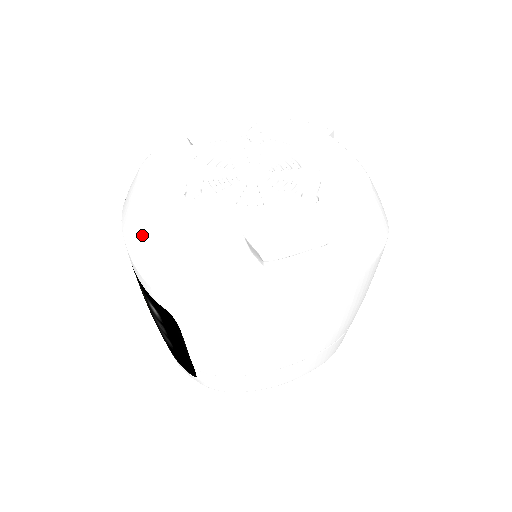
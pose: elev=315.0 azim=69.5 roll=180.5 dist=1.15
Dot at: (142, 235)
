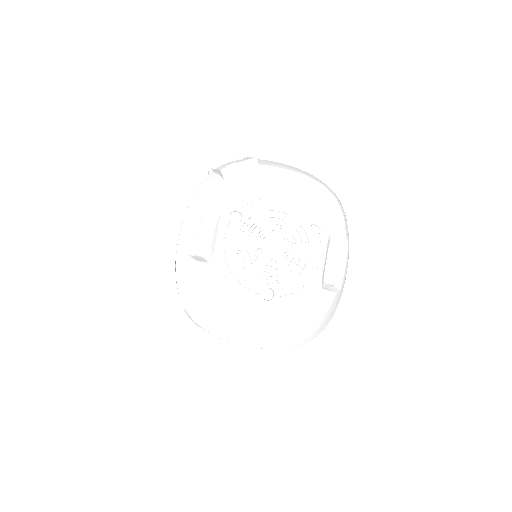
Dot at: (273, 340)
